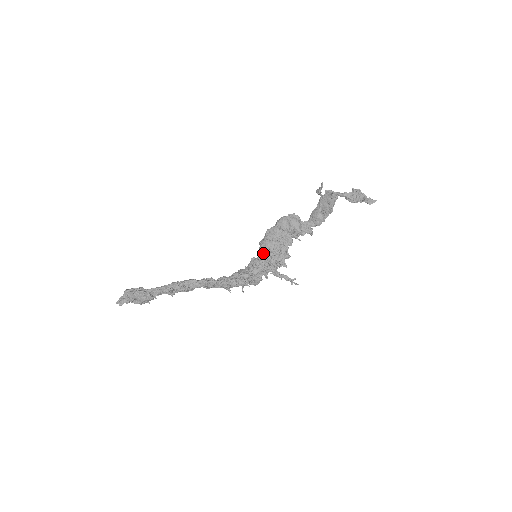
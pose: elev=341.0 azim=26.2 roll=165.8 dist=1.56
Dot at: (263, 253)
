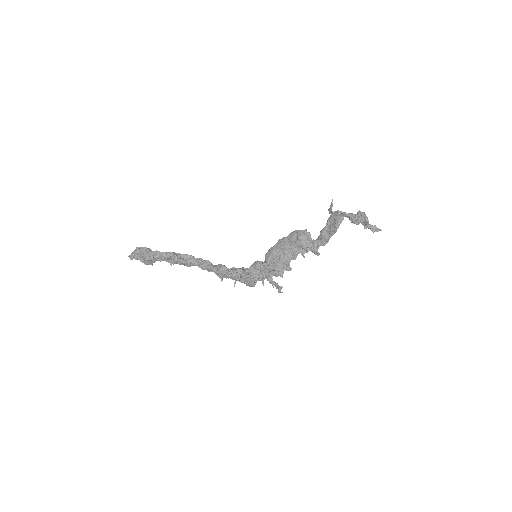
Dot at: (266, 258)
